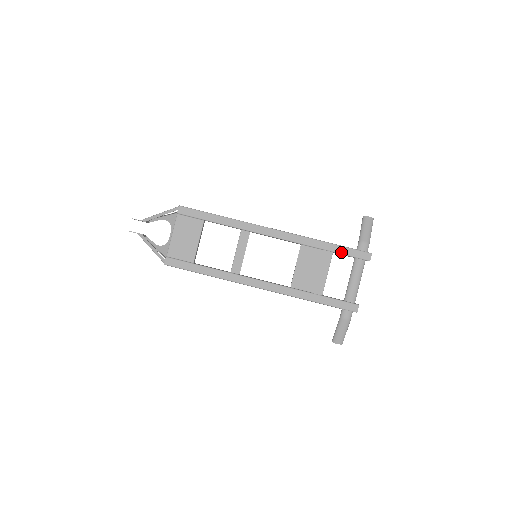
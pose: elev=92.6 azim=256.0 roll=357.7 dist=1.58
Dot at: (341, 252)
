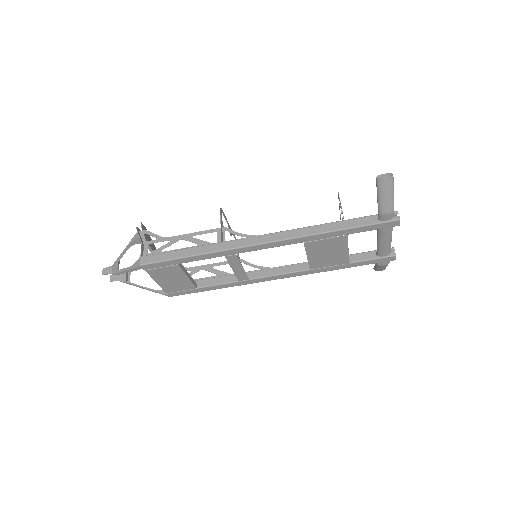
Dot at: (358, 232)
